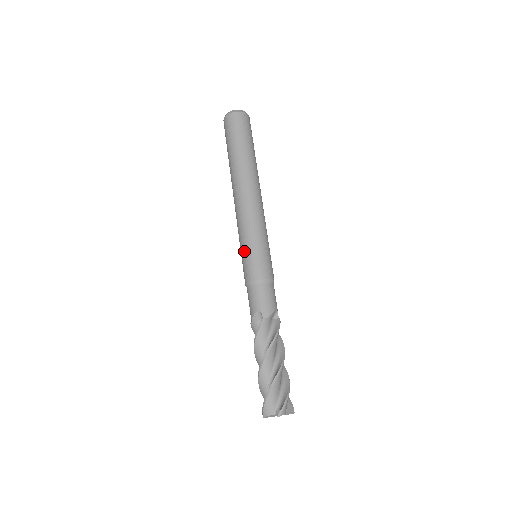
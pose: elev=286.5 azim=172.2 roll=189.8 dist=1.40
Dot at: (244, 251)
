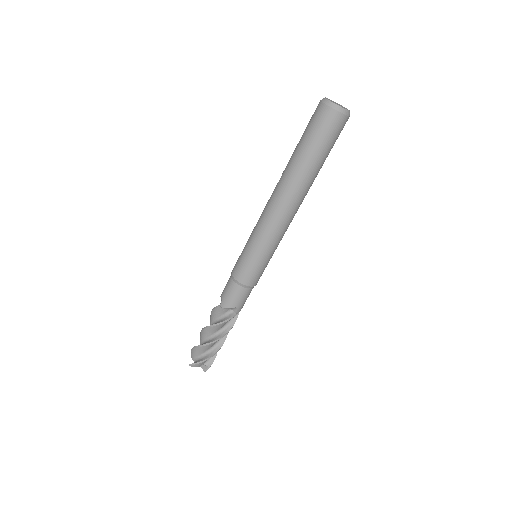
Dot at: (257, 259)
